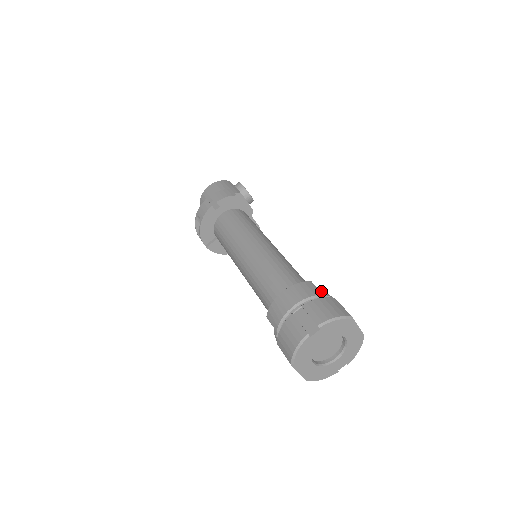
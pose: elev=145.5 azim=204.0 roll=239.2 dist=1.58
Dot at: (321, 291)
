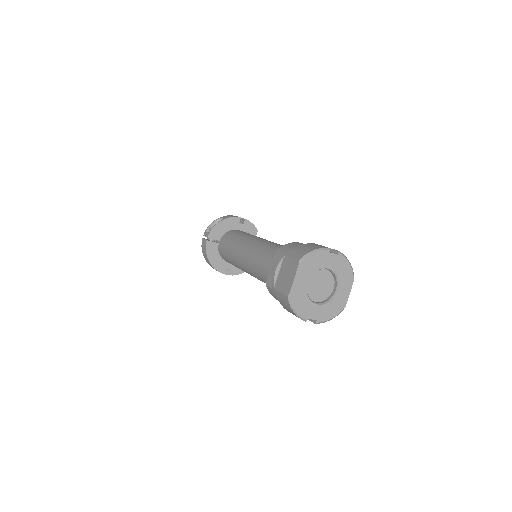
Dot at: occluded
